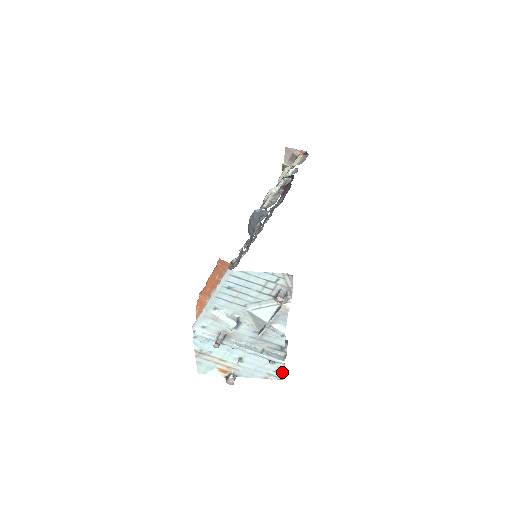
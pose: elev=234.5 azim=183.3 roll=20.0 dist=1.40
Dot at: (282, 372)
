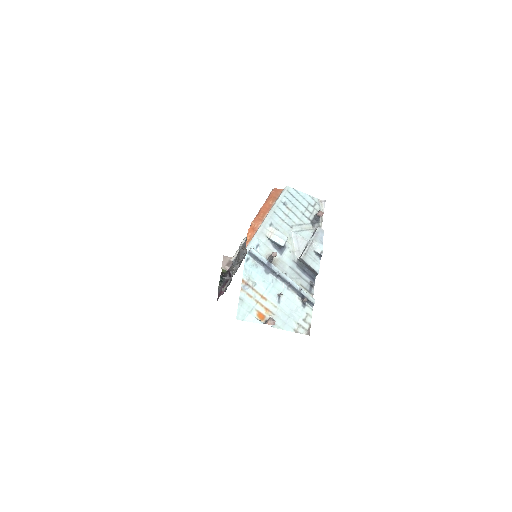
Dot at: (309, 322)
